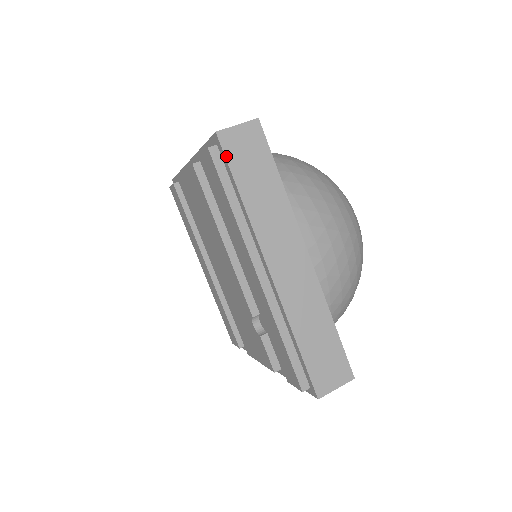
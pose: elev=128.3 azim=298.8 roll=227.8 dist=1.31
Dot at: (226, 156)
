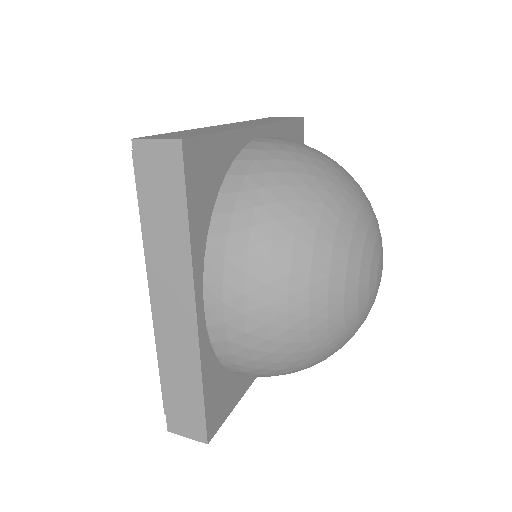
Dot at: (136, 170)
